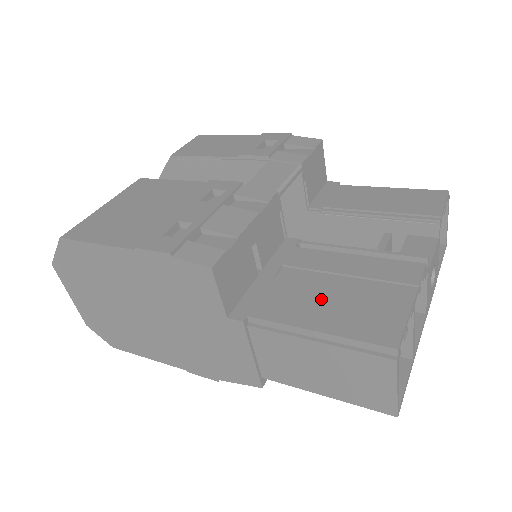
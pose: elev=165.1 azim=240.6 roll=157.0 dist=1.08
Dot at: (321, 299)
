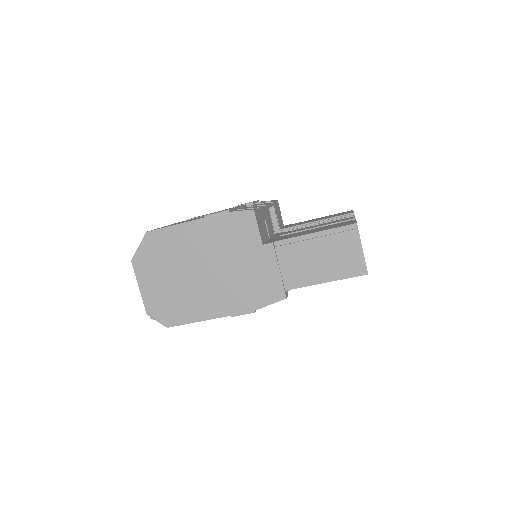
Dot at: occluded
